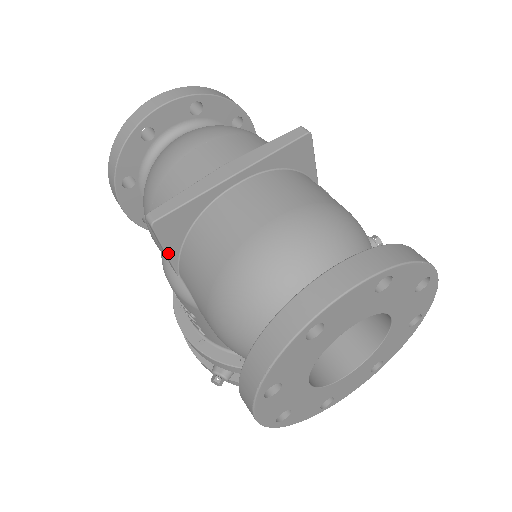
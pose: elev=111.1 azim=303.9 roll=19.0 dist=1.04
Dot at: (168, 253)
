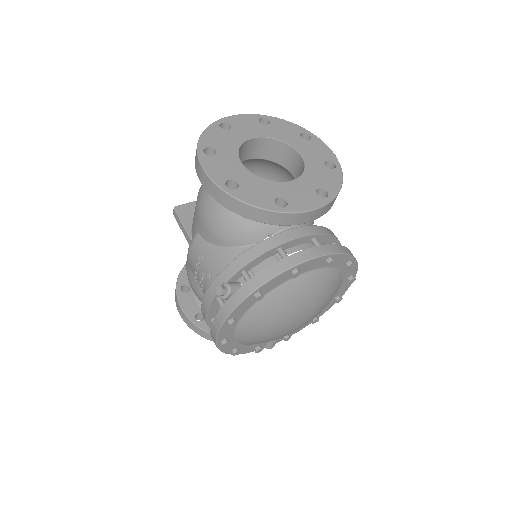
Dot at: (184, 225)
